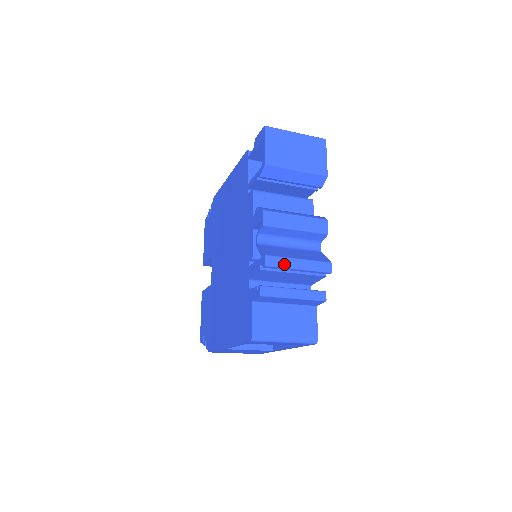
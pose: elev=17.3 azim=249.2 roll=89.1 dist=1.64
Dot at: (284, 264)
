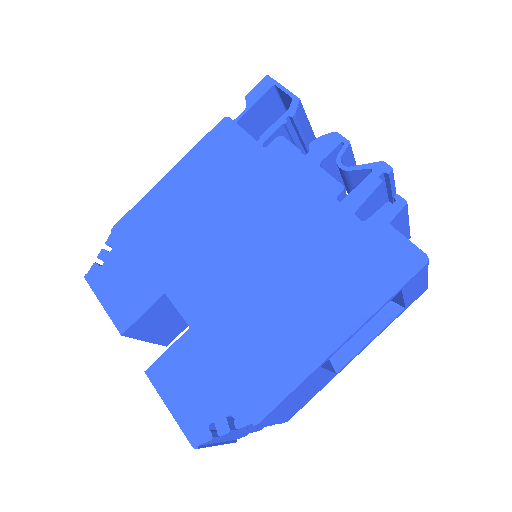
Dot at: occluded
